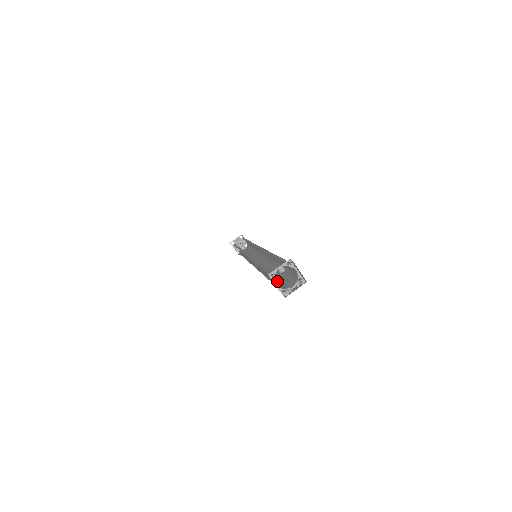
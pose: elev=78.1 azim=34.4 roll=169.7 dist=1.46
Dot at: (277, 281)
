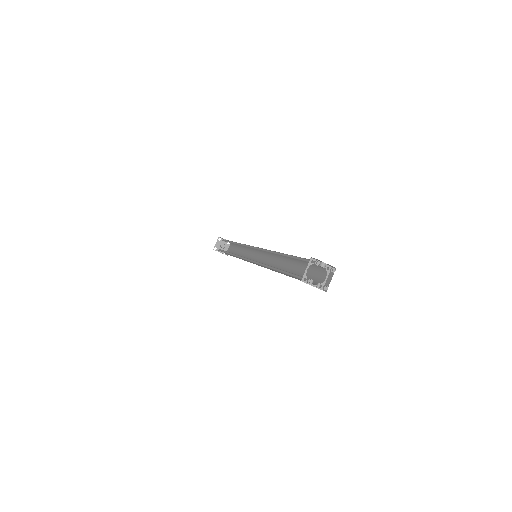
Dot at: (291, 274)
